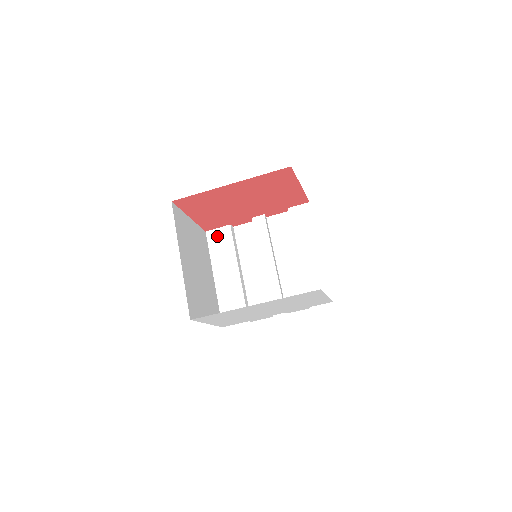
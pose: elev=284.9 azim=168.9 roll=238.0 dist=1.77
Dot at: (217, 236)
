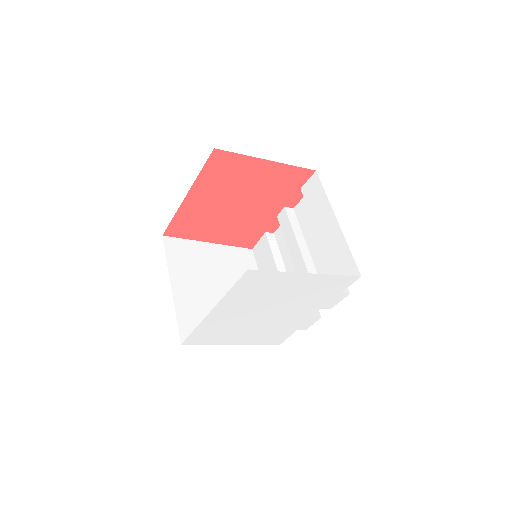
Dot at: (259, 249)
